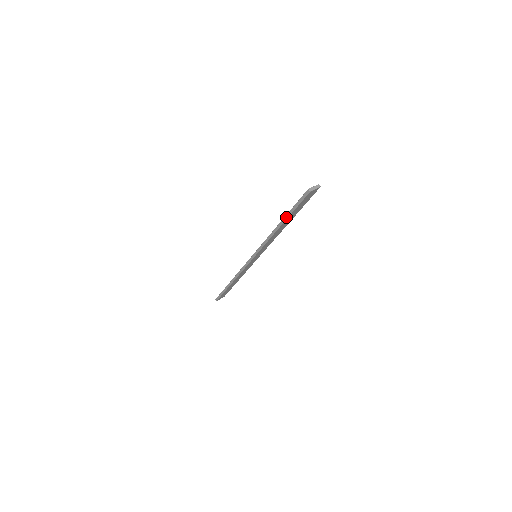
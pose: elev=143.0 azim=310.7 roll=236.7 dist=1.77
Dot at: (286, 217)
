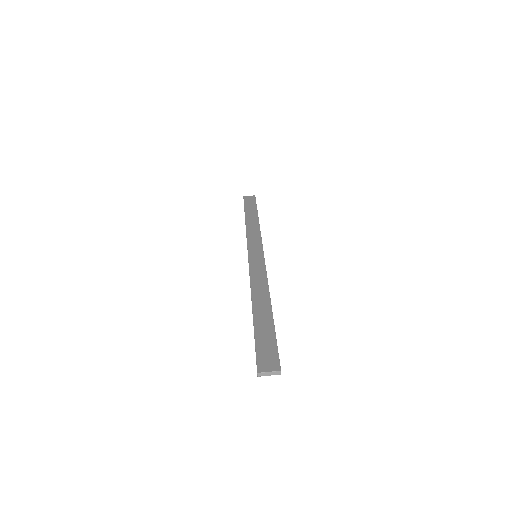
Dot at: (253, 324)
